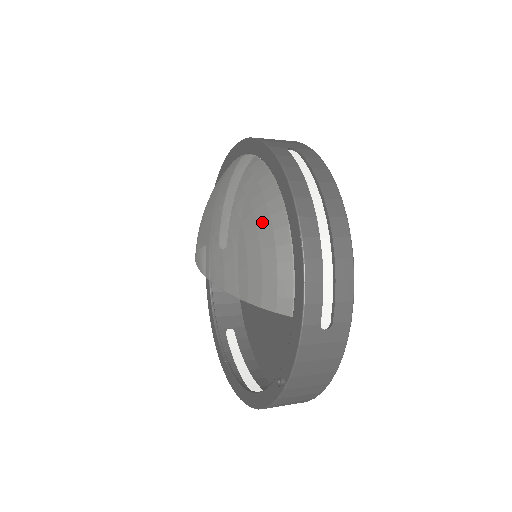
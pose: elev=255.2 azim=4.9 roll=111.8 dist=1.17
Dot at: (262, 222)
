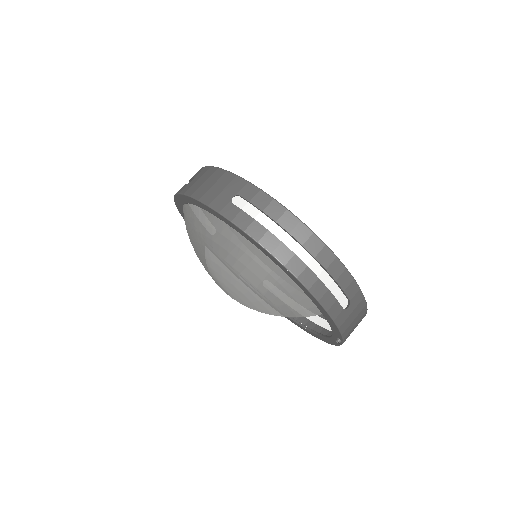
Dot at: (258, 272)
